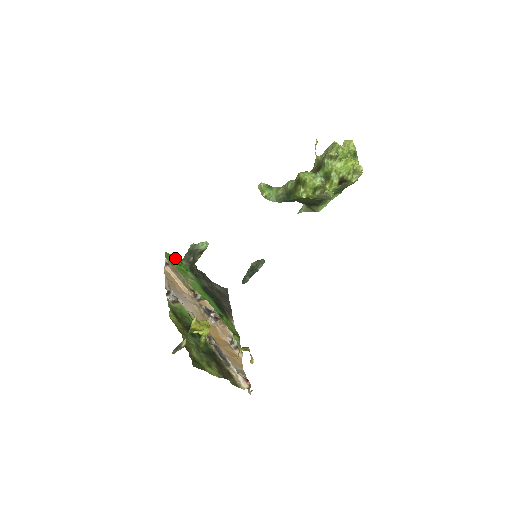
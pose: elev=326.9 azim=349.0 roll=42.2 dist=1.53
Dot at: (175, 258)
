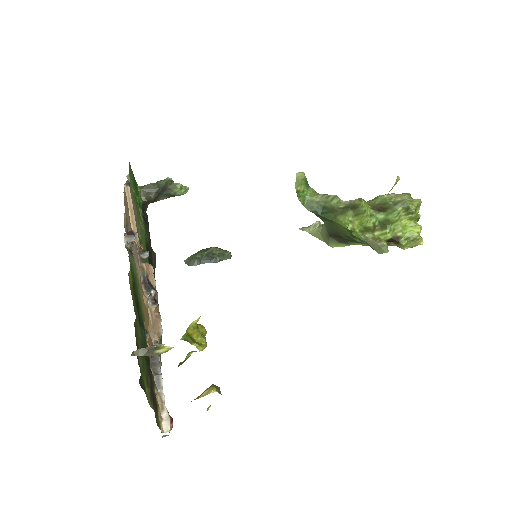
Dot at: (134, 179)
